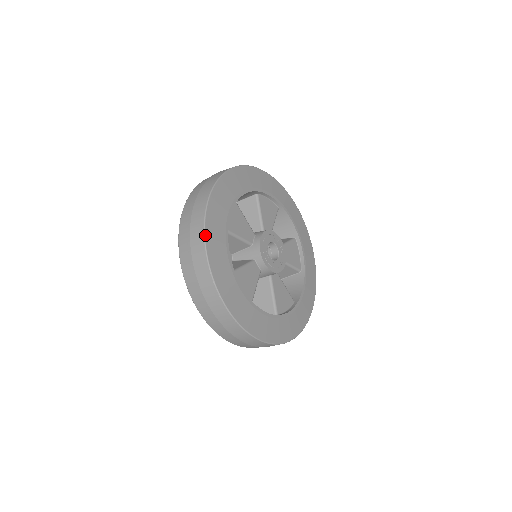
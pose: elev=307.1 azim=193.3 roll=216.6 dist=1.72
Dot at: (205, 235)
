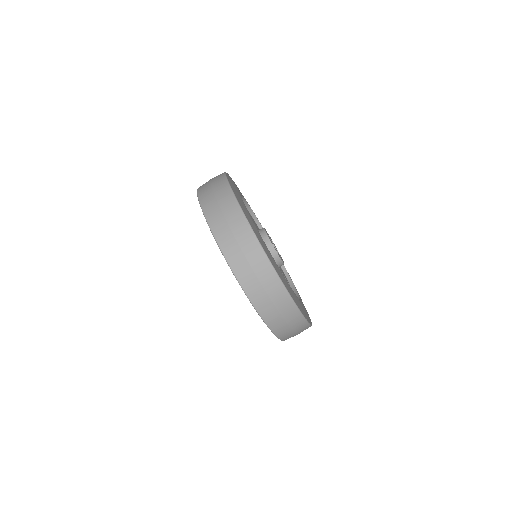
Dot at: (234, 193)
